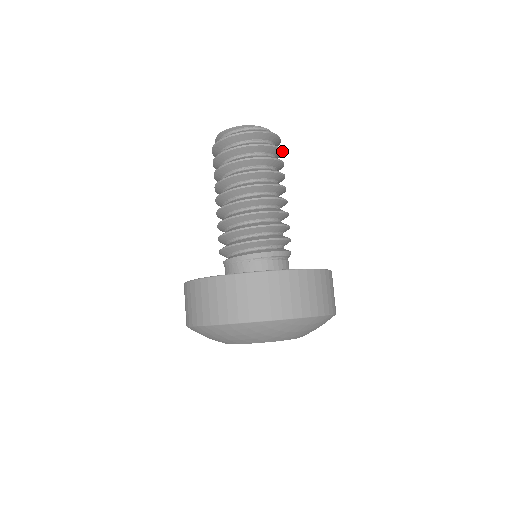
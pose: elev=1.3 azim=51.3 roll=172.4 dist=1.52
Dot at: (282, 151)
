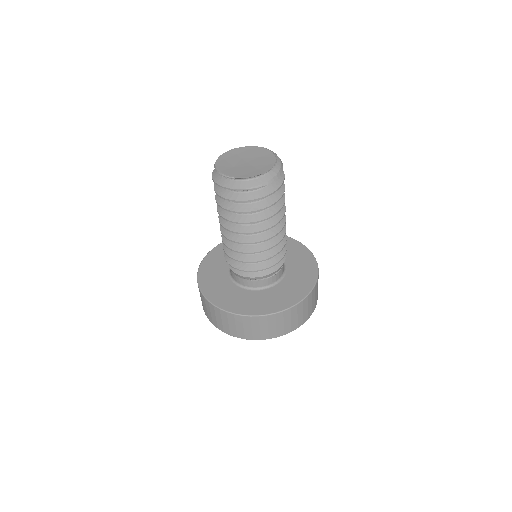
Dot at: (283, 182)
